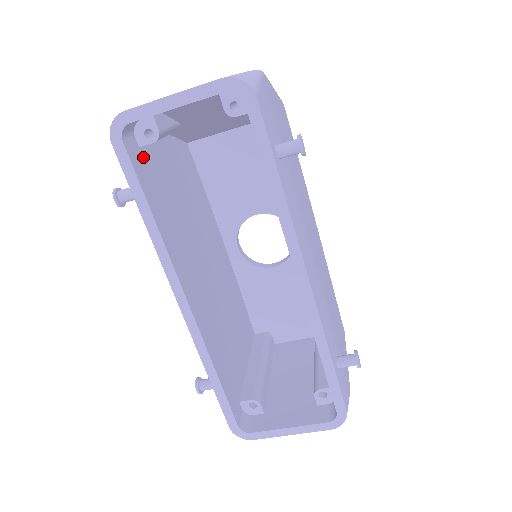
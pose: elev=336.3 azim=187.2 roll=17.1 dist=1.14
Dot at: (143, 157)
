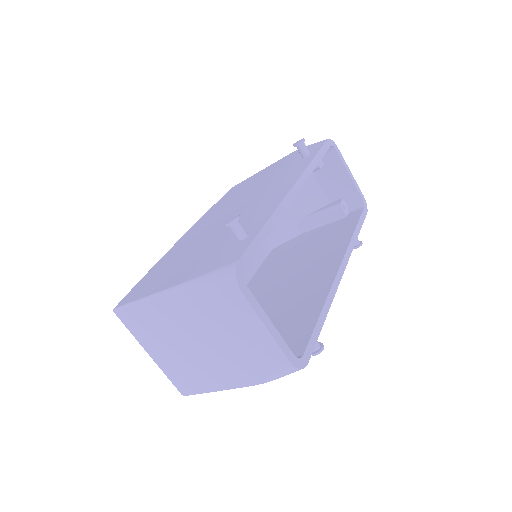
Dot at: occluded
